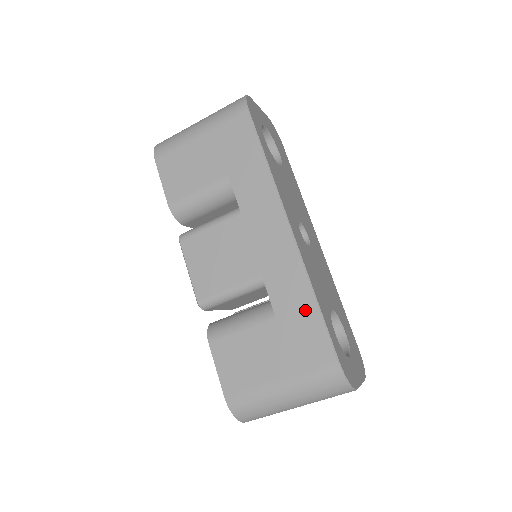
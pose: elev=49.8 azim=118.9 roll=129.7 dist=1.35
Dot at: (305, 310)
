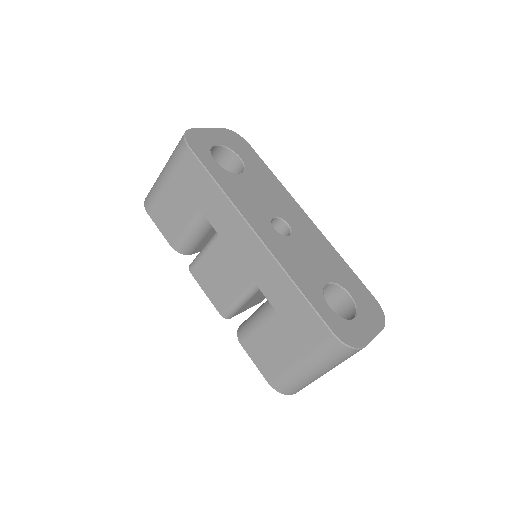
Dot at: (294, 300)
